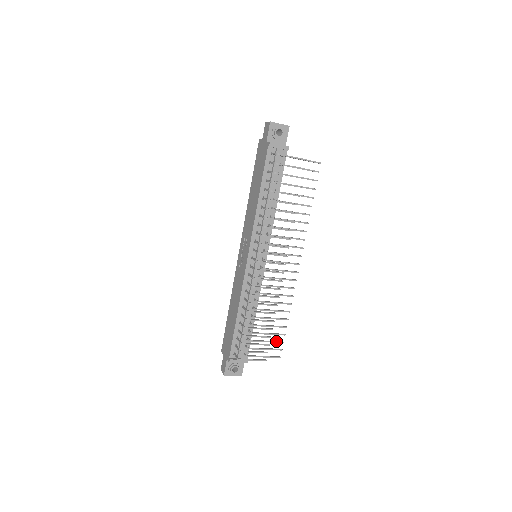
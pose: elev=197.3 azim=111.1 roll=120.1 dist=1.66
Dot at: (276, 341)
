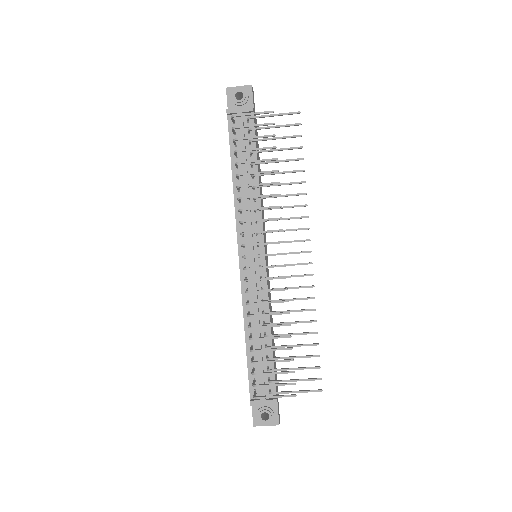
Dot at: (308, 367)
